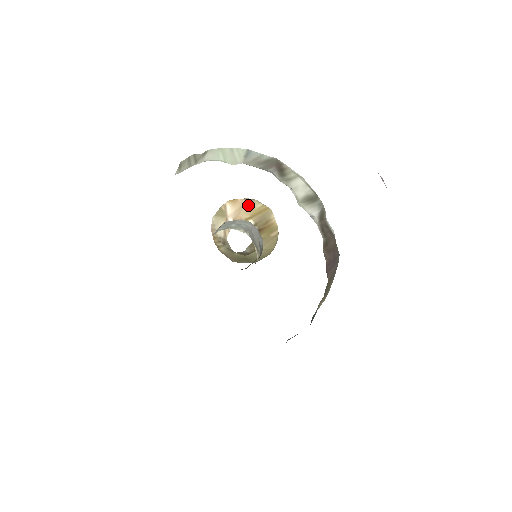
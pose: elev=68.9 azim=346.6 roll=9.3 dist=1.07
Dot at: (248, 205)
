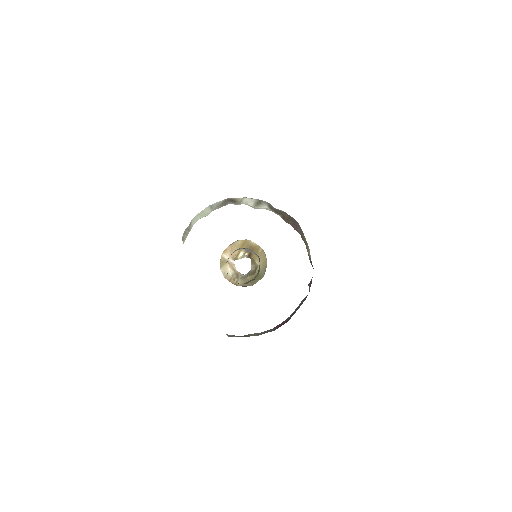
Dot at: (234, 246)
